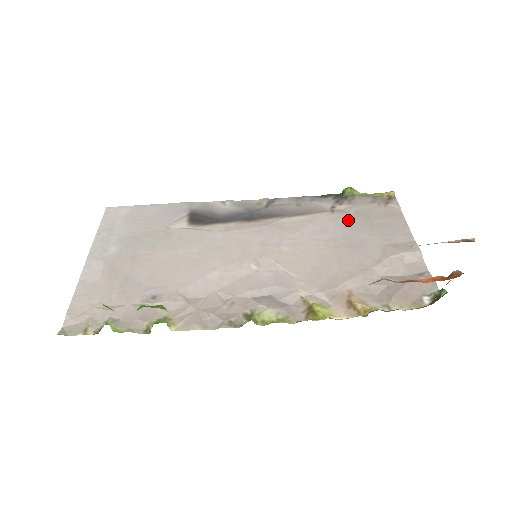
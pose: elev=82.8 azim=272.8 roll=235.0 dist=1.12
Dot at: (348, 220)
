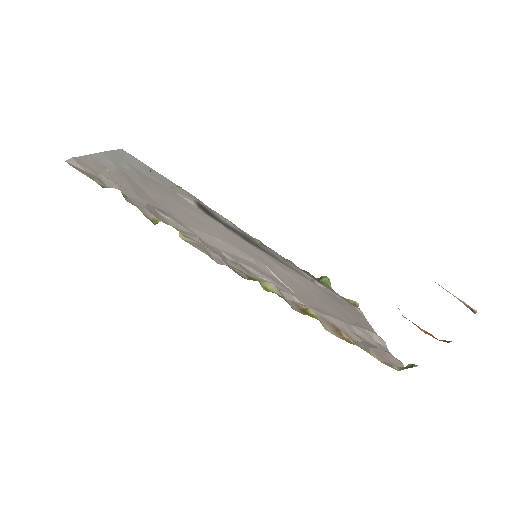
Dot at: (326, 293)
